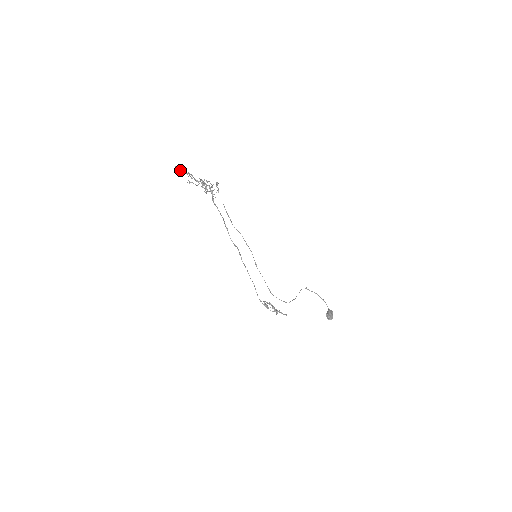
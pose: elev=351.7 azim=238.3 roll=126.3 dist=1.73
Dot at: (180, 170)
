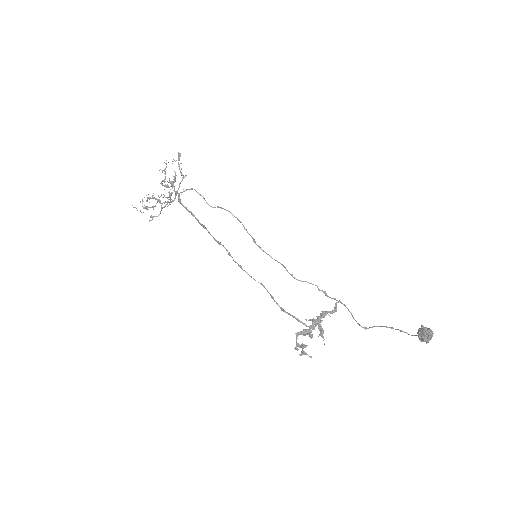
Dot at: occluded
